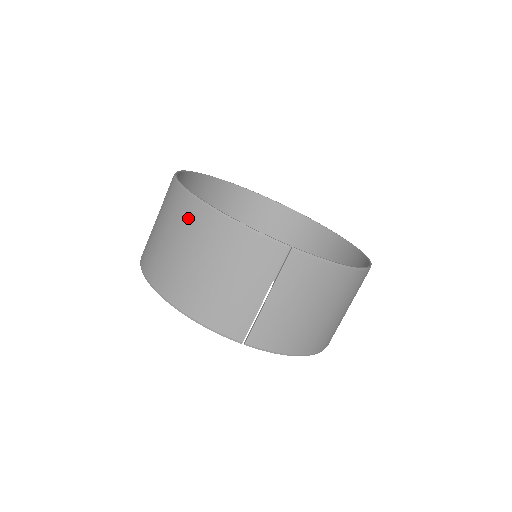
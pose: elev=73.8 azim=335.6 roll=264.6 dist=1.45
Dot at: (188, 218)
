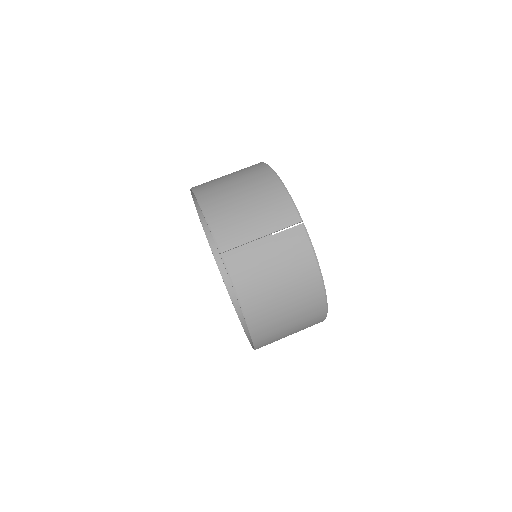
Dot at: (255, 172)
